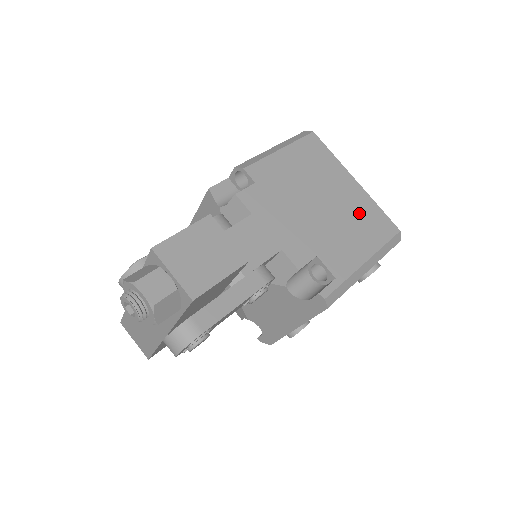
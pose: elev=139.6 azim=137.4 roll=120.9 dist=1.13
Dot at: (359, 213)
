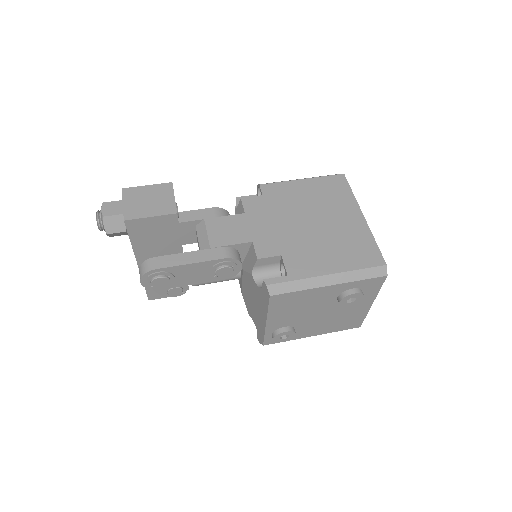
Dot at: (348, 239)
